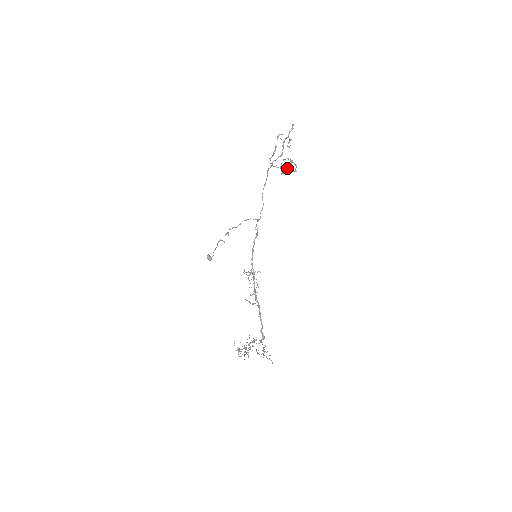
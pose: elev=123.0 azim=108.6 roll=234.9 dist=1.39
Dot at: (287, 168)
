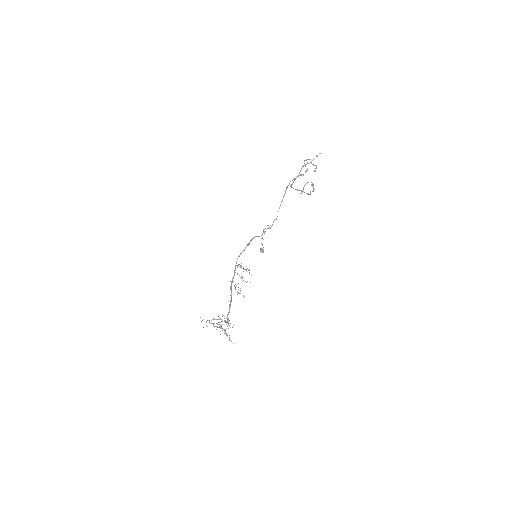
Dot at: occluded
